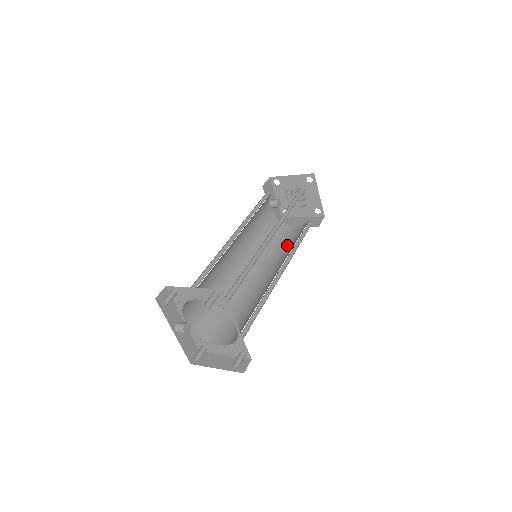
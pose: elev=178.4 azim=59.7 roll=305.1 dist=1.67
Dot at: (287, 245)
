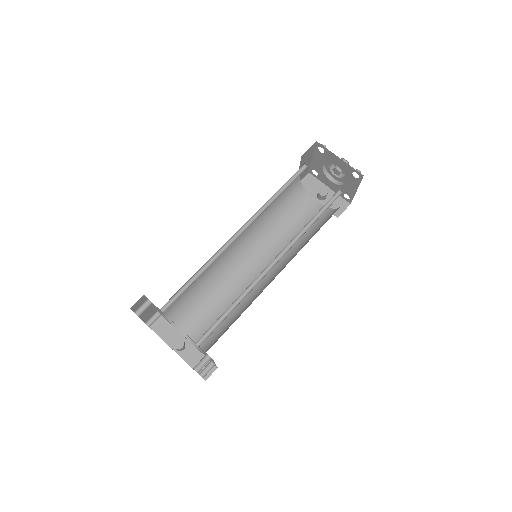
Dot at: occluded
